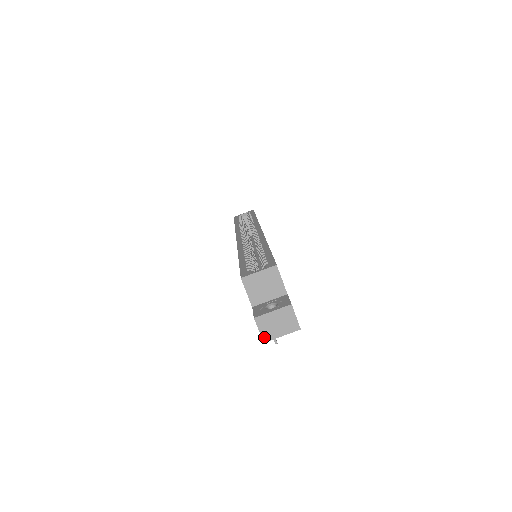
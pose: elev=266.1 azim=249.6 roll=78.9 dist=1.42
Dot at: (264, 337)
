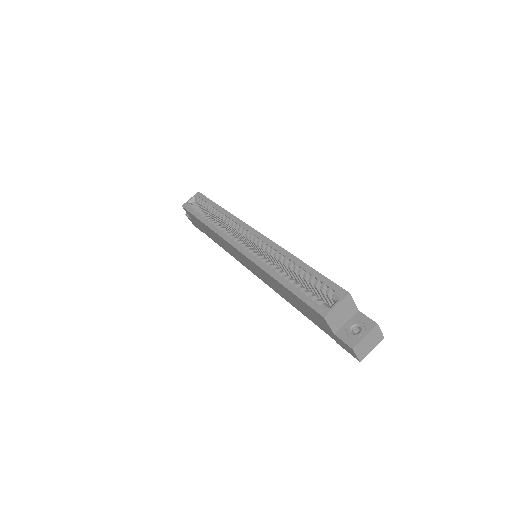
Dot at: (360, 358)
